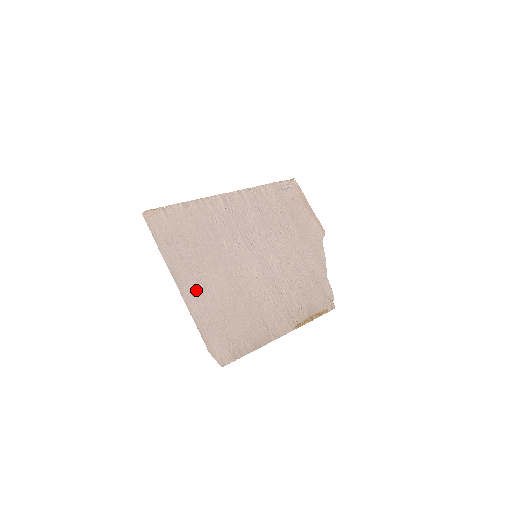
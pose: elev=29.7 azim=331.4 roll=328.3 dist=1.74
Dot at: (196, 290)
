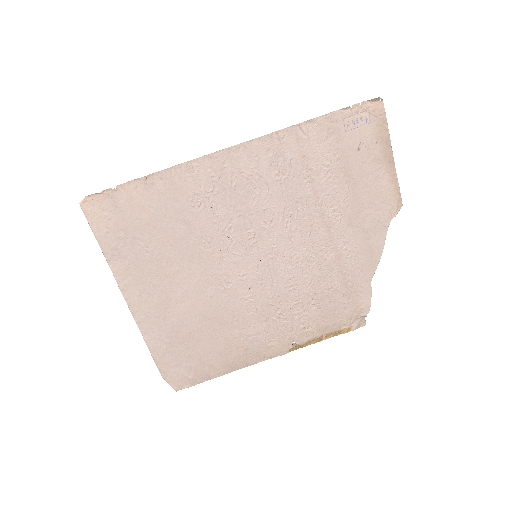
Dot at: (154, 307)
